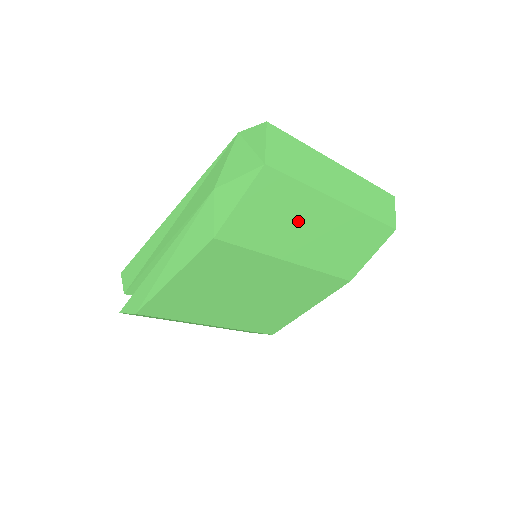
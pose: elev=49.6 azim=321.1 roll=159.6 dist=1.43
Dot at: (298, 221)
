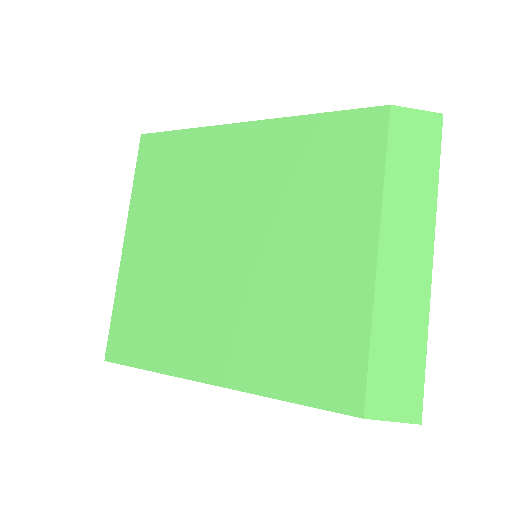
Dot at: occluded
